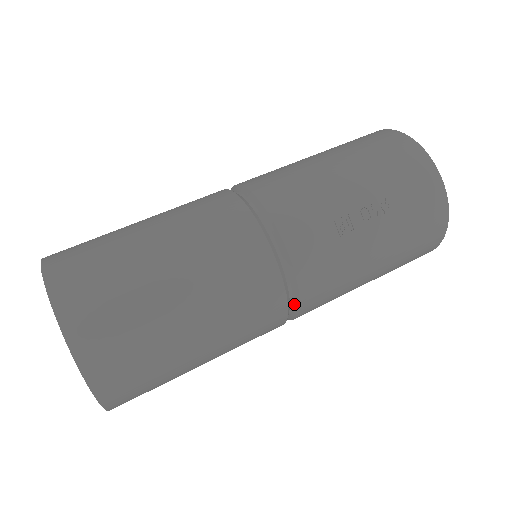
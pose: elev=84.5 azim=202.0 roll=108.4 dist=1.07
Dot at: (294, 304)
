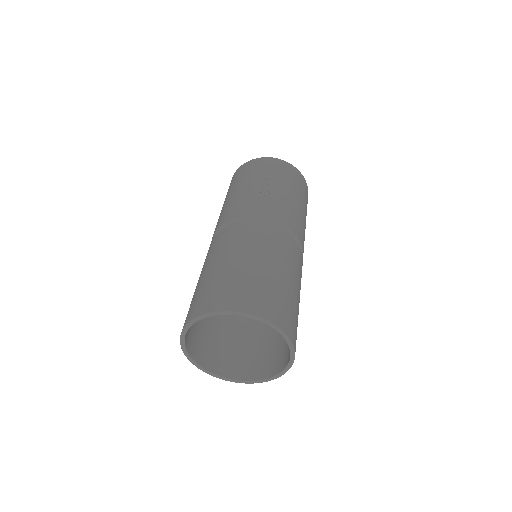
Dot at: occluded
